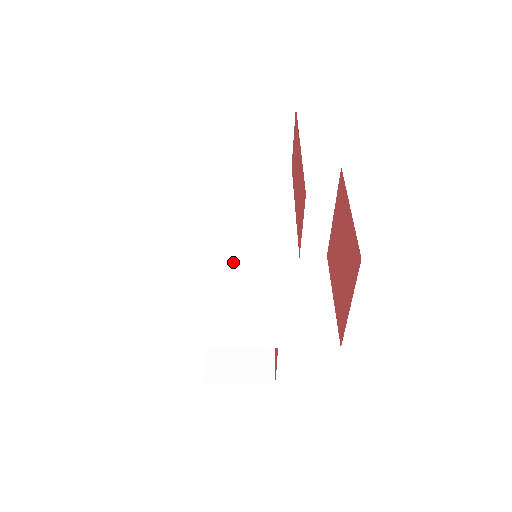
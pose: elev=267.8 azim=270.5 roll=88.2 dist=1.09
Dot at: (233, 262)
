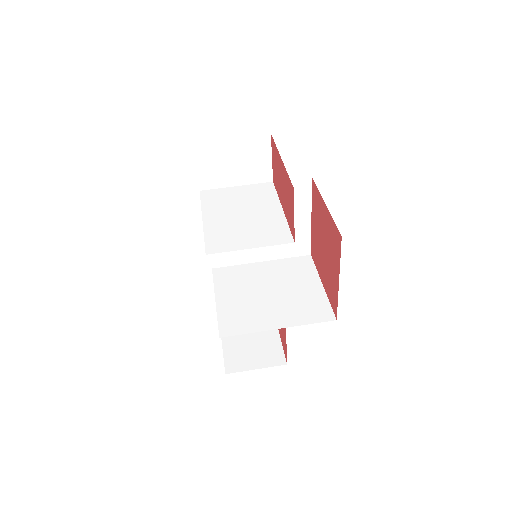
Dot at: (234, 271)
